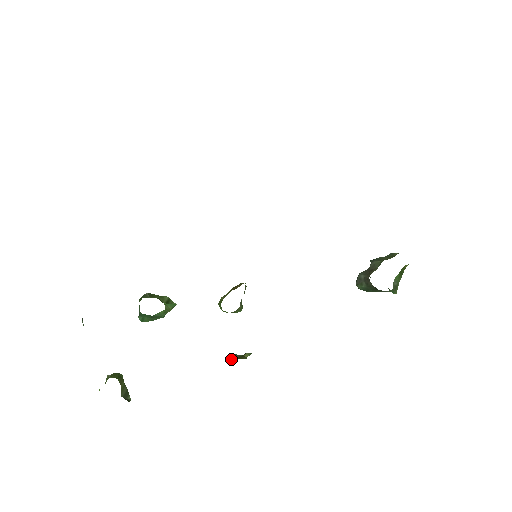
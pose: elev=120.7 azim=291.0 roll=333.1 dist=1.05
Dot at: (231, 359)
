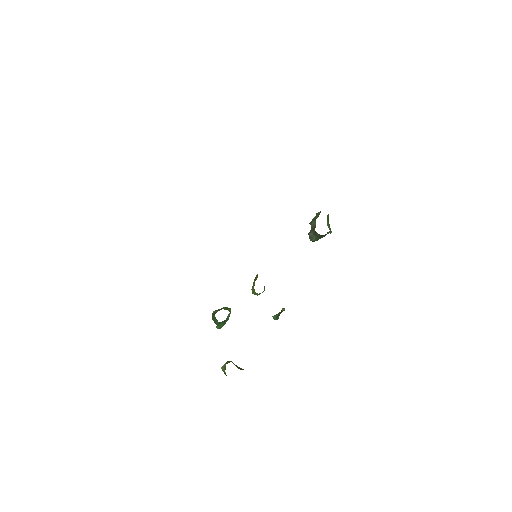
Dot at: (277, 317)
